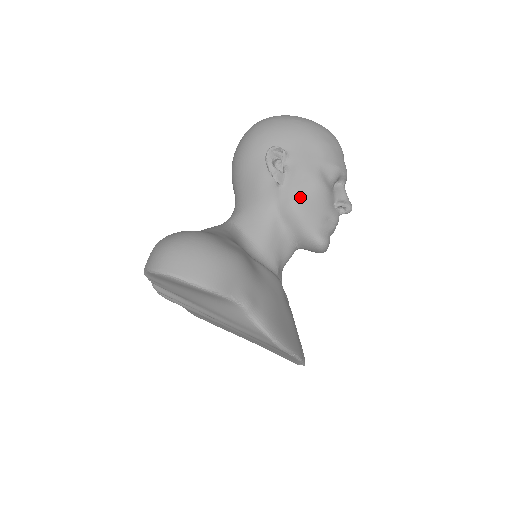
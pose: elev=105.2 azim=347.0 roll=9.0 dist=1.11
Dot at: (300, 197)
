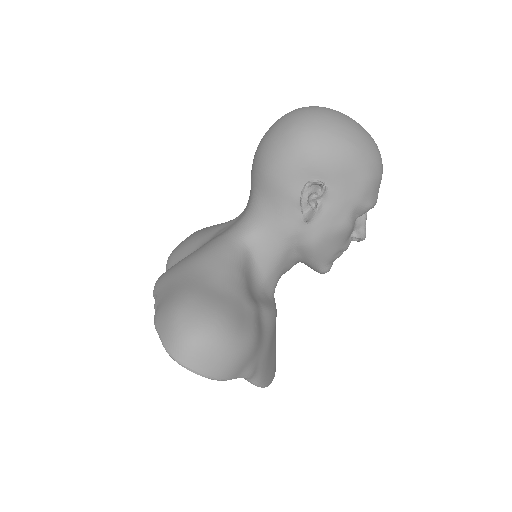
Dot at: (322, 238)
